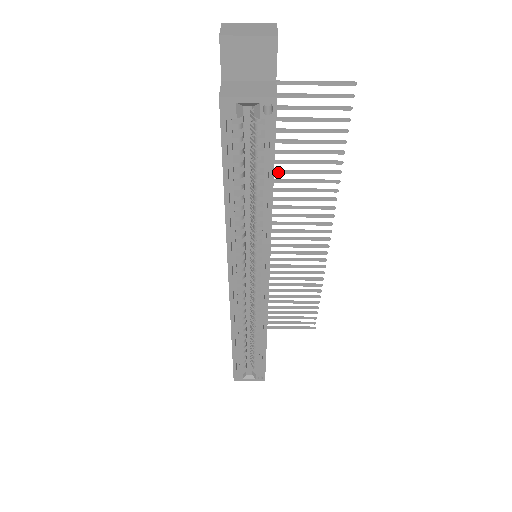
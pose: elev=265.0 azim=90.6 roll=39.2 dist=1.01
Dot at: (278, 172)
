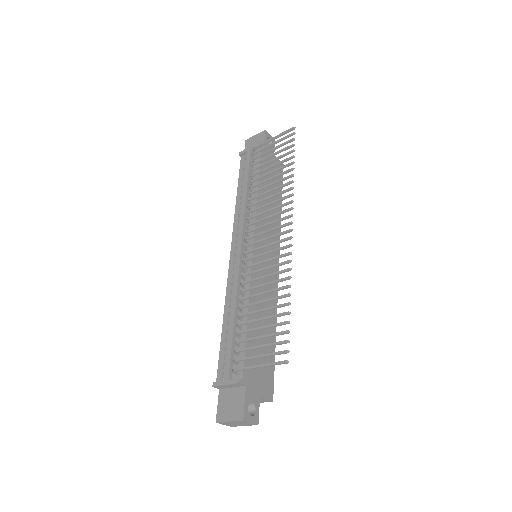
Dot at: (249, 298)
